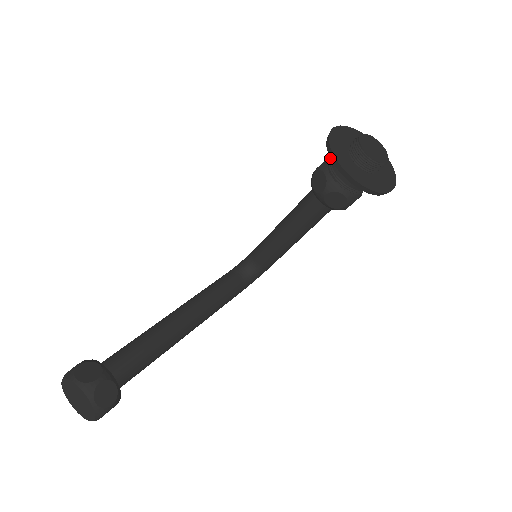
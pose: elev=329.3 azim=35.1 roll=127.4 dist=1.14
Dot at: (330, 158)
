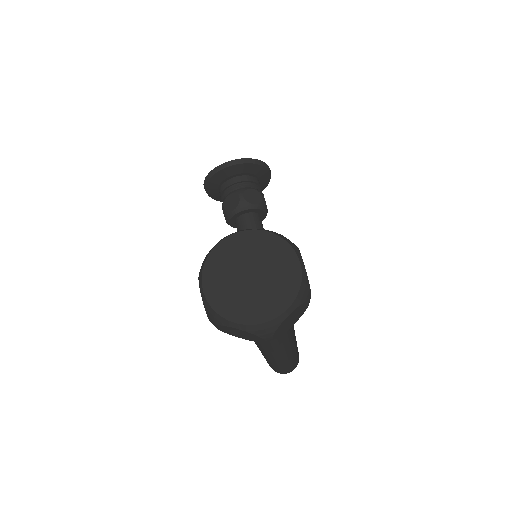
Dot at: (222, 196)
